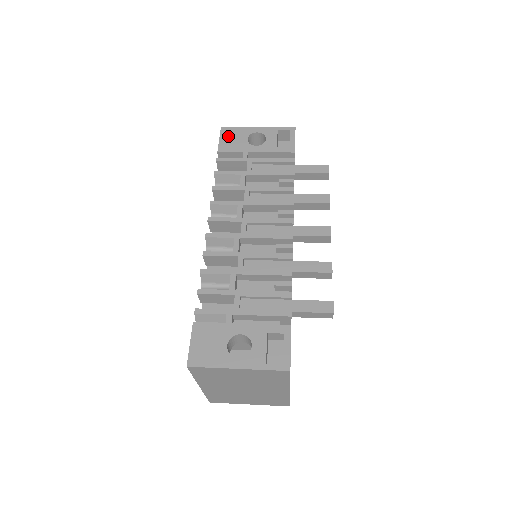
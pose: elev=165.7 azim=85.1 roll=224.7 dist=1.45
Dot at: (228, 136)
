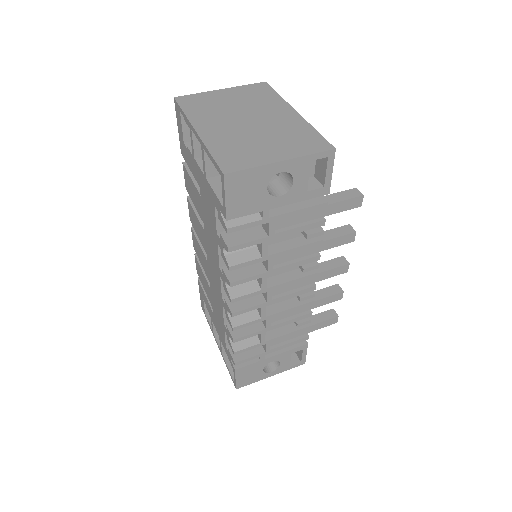
Dot at: (238, 190)
